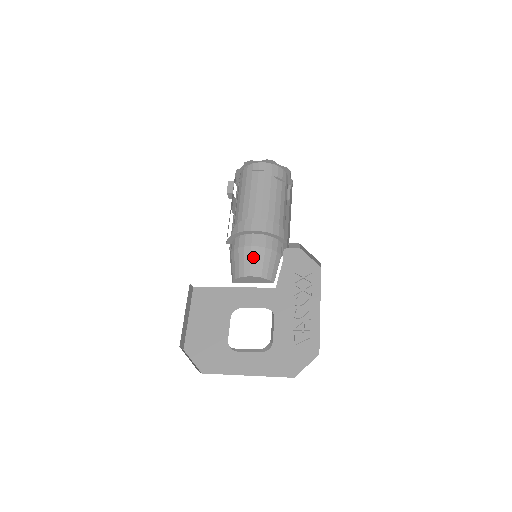
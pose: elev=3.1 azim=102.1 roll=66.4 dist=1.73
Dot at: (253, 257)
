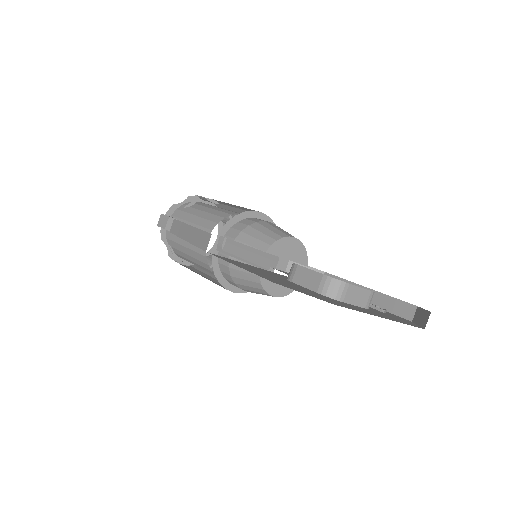
Dot at: (282, 229)
